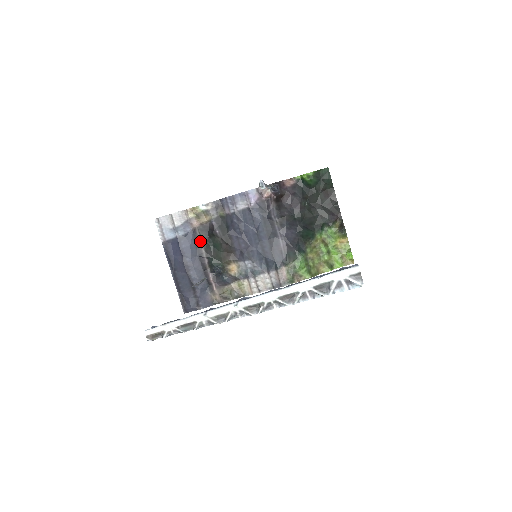
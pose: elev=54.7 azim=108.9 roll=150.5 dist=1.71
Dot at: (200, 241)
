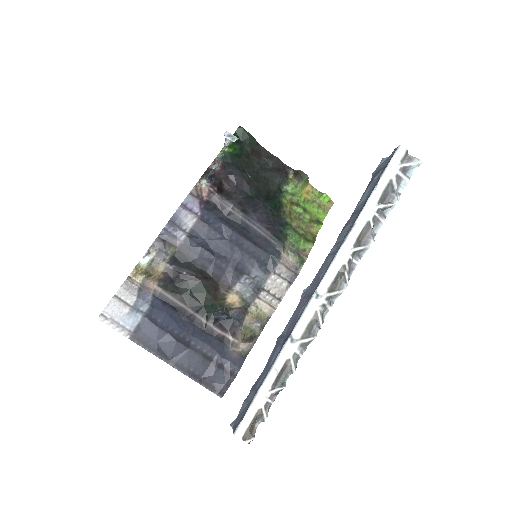
Dot at: (173, 300)
